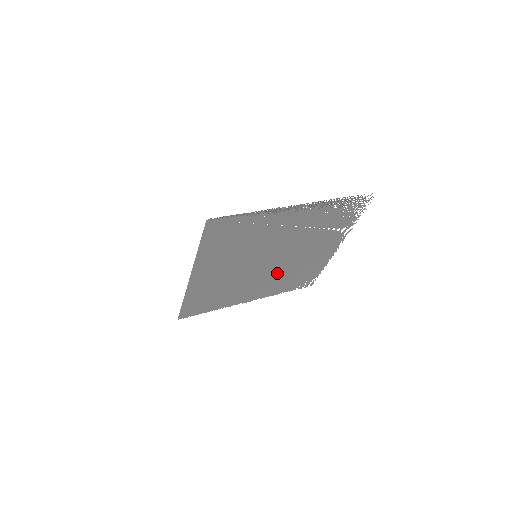
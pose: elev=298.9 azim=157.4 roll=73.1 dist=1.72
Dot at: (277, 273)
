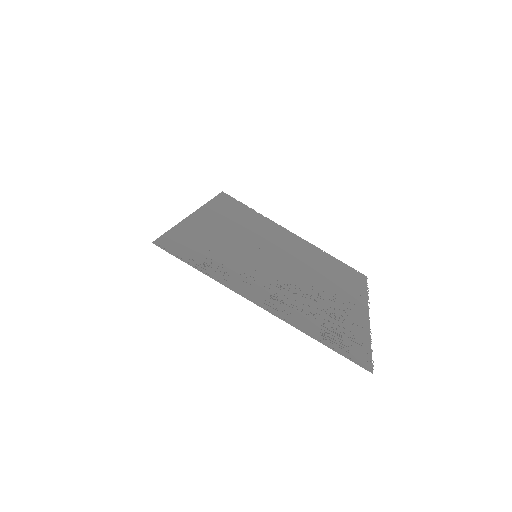
Dot at: (304, 261)
